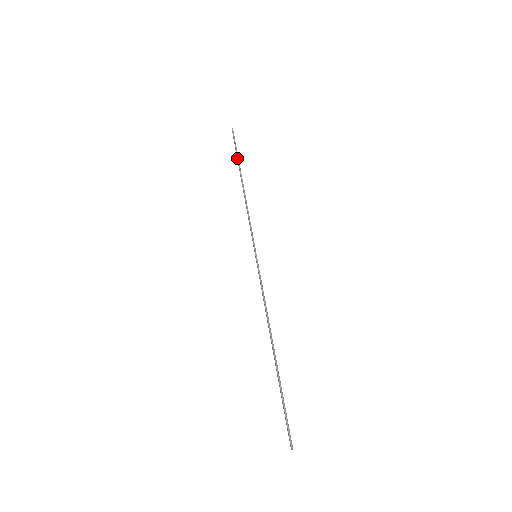
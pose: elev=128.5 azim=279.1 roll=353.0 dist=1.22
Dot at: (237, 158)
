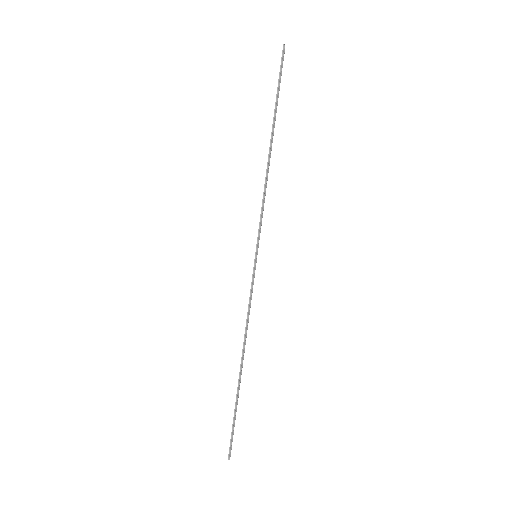
Dot at: (275, 102)
